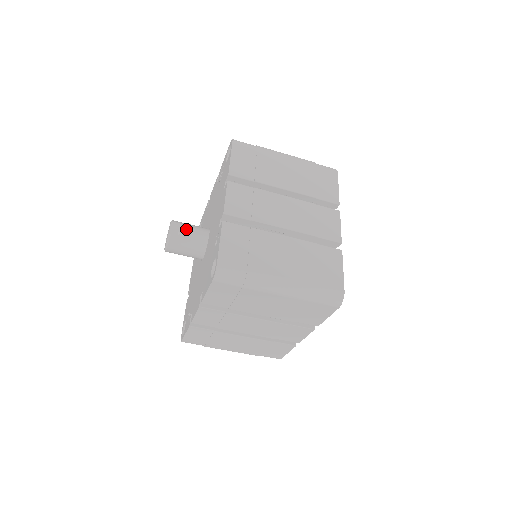
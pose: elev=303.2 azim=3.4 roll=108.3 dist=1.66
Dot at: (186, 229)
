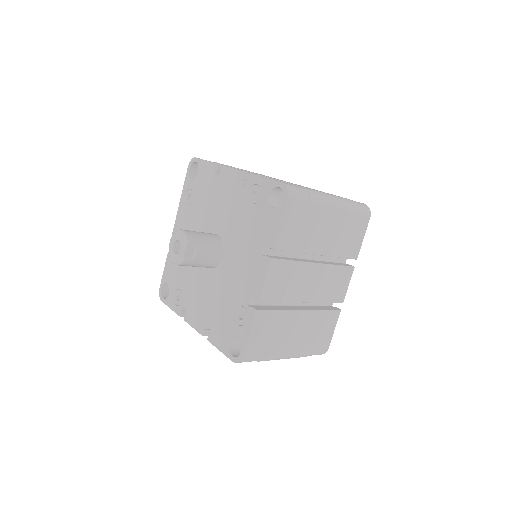
Dot at: (201, 252)
